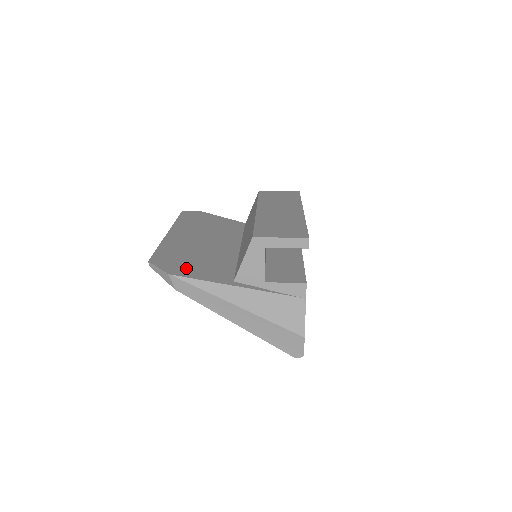
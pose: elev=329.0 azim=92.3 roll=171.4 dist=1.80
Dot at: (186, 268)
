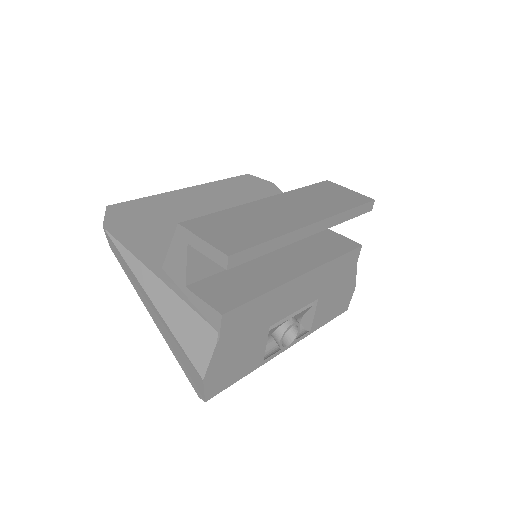
Dot at: (134, 230)
